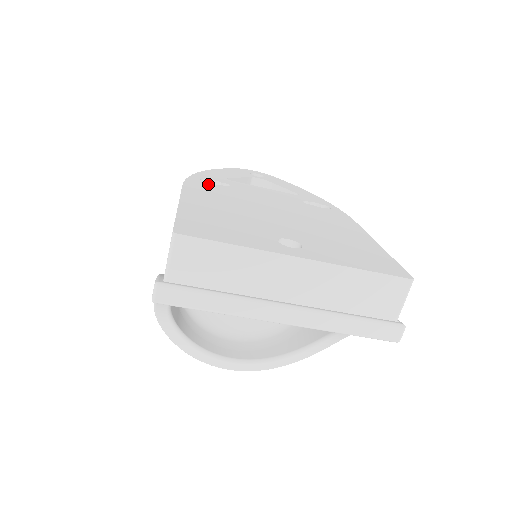
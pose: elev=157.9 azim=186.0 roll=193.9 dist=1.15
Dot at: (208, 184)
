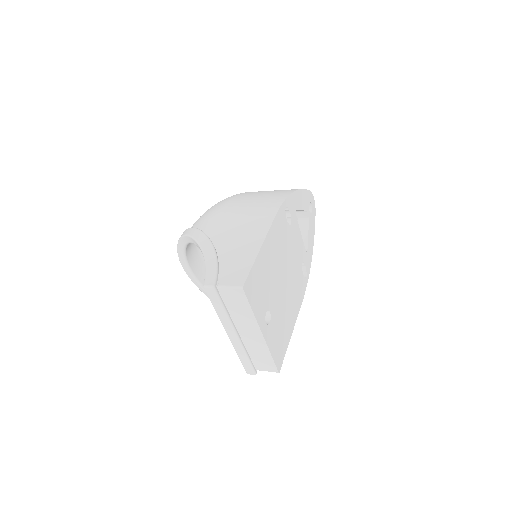
Dot at: (285, 219)
